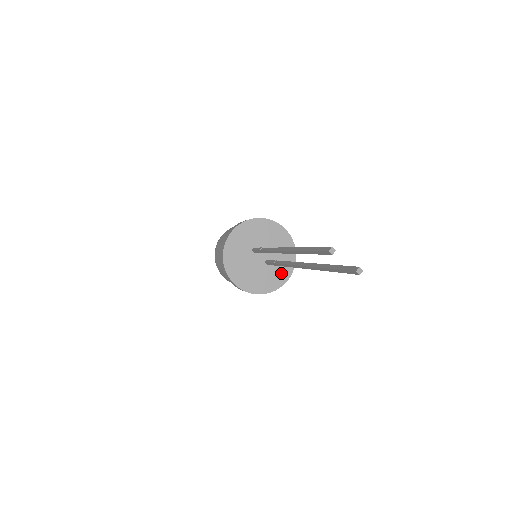
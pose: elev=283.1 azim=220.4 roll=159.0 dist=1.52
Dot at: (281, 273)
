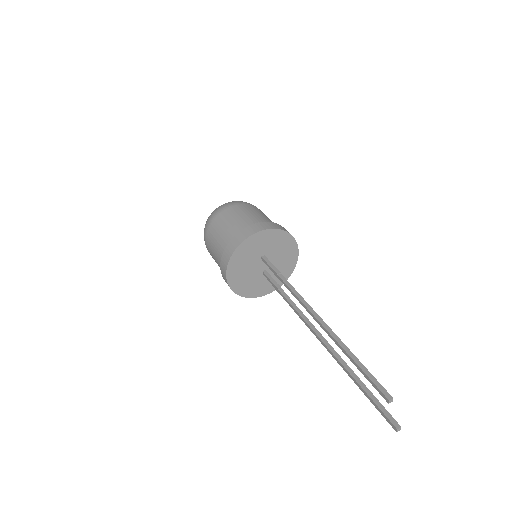
Dot at: (267, 286)
